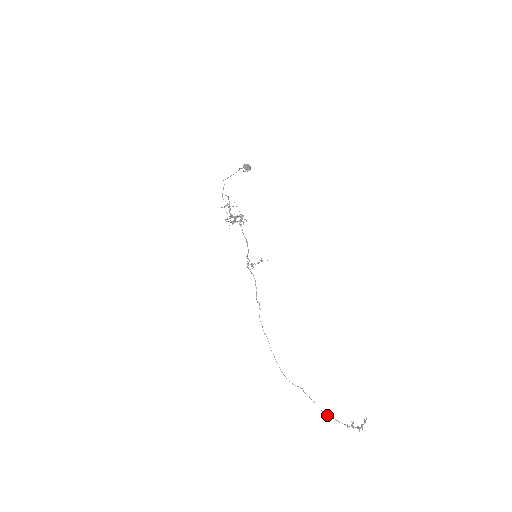
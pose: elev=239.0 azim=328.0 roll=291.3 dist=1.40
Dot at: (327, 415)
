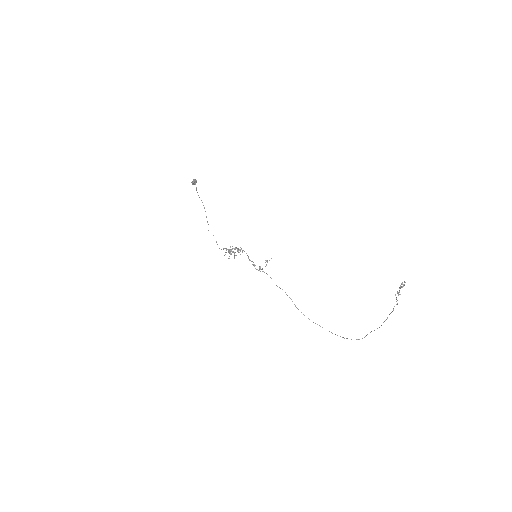
Dot at: occluded
